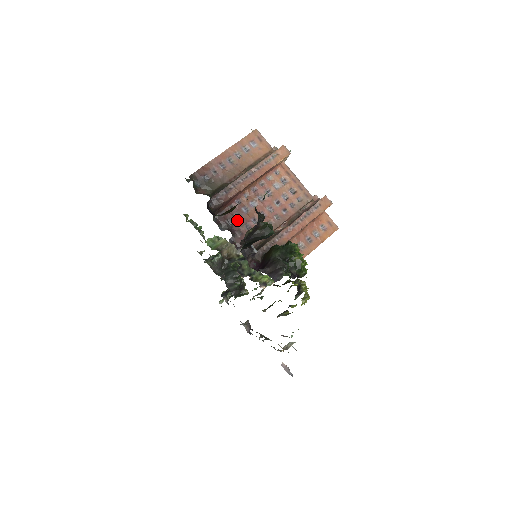
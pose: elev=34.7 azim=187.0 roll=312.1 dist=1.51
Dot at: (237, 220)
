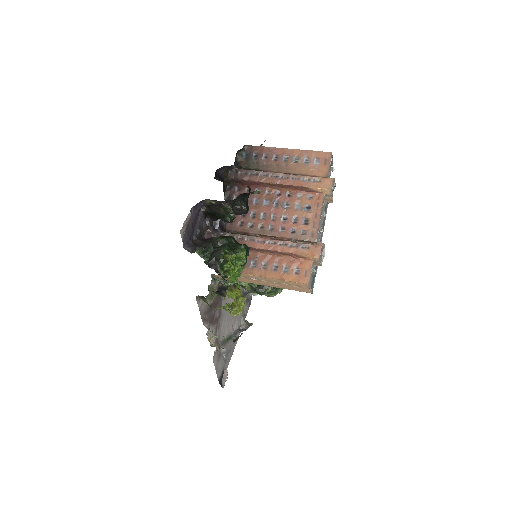
Dot at: occluded
